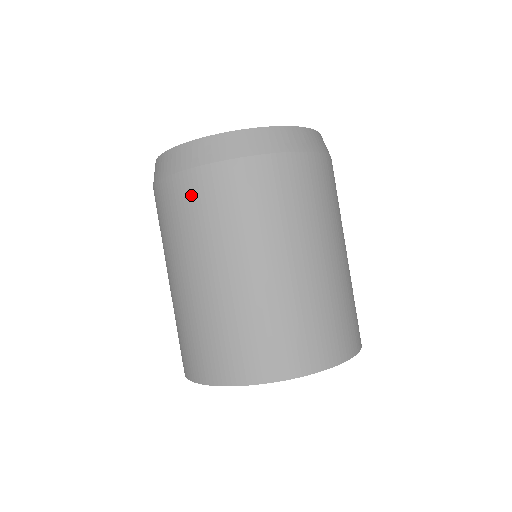
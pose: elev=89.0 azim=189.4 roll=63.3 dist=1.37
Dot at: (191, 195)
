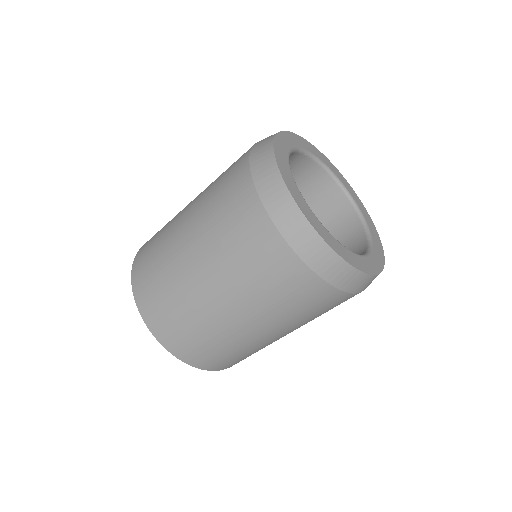
Dot at: (281, 272)
